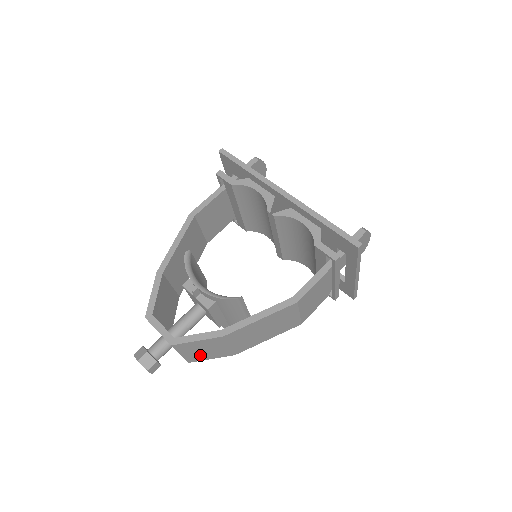
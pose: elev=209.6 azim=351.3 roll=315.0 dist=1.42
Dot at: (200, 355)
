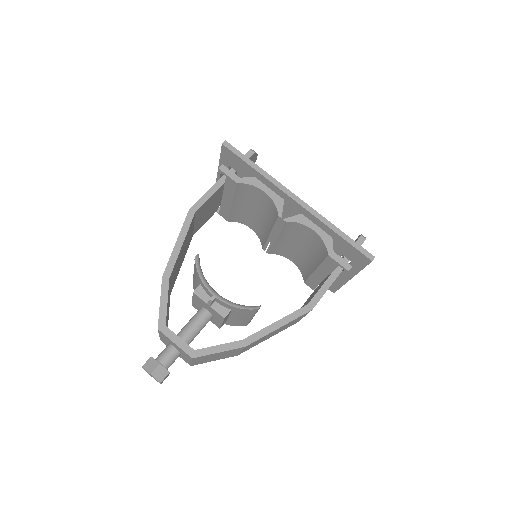
Dot at: (208, 360)
